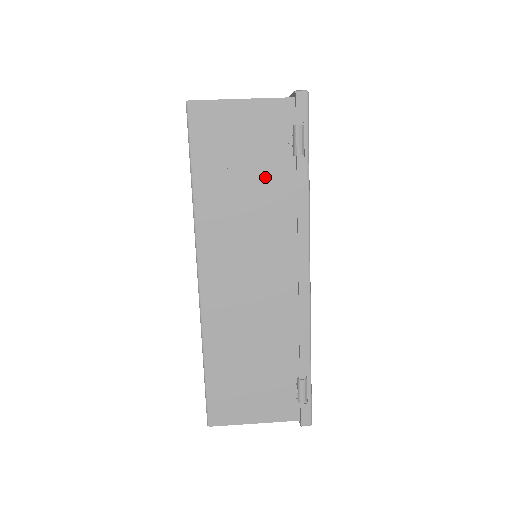
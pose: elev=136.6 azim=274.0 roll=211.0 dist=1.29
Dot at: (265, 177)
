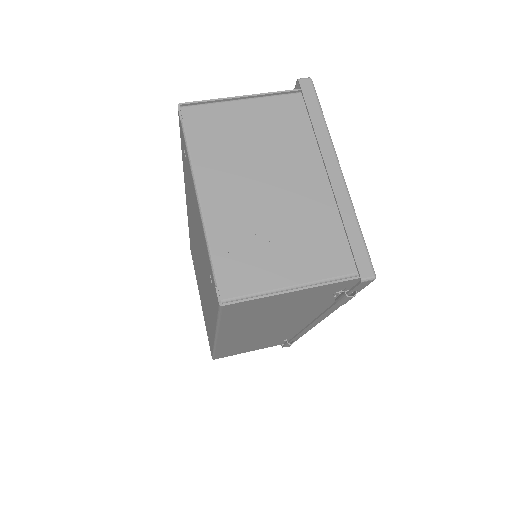
Dot at: (298, 308)
